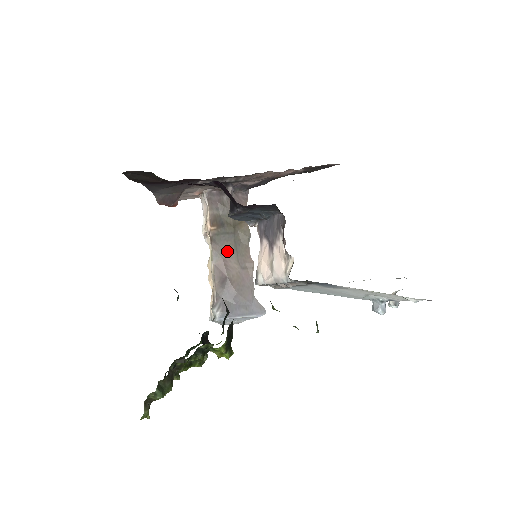
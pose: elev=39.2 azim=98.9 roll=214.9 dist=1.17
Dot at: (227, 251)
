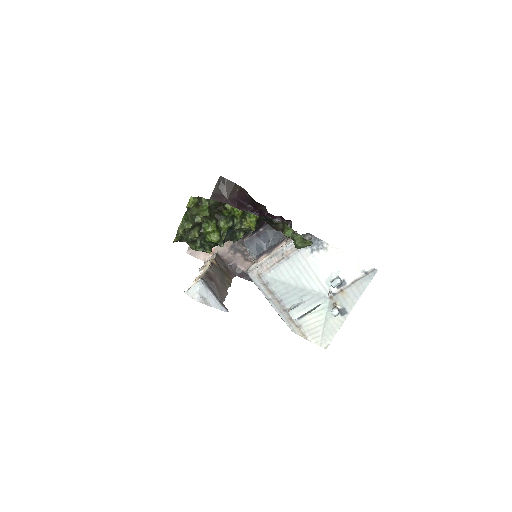
Dot at: (217, 275)
